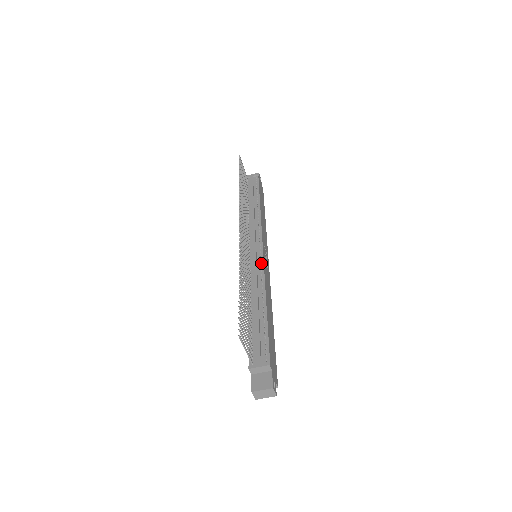
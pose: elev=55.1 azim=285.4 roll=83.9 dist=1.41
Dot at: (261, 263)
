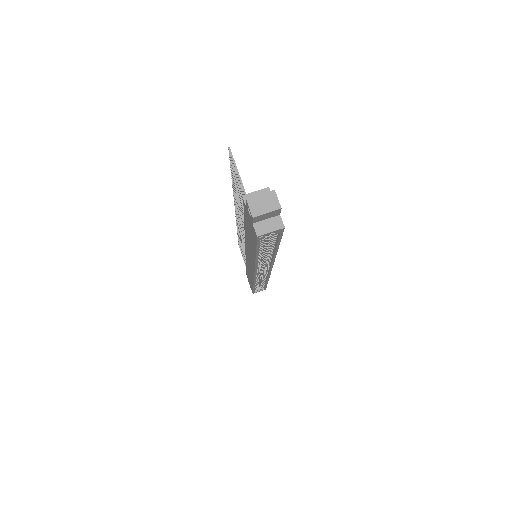
Dot at: occluded
